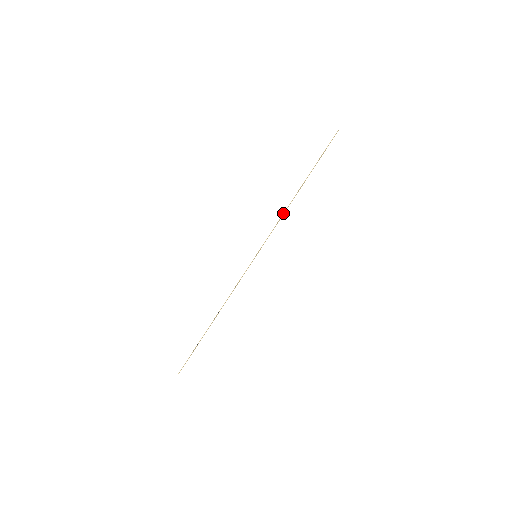
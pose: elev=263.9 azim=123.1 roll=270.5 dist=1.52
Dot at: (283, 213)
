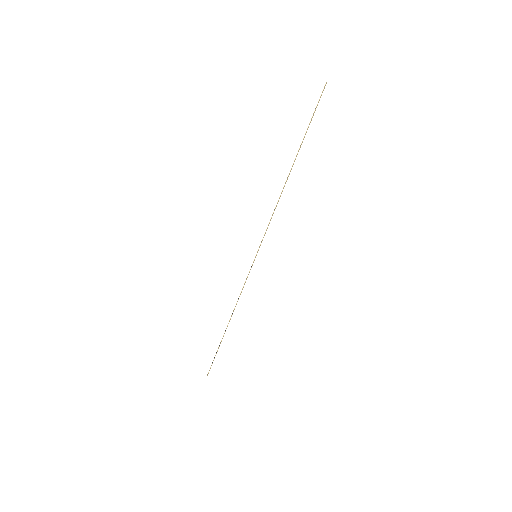
Dot at: occluded
